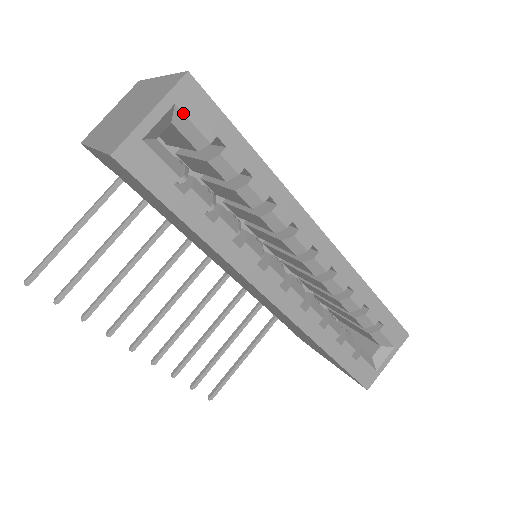
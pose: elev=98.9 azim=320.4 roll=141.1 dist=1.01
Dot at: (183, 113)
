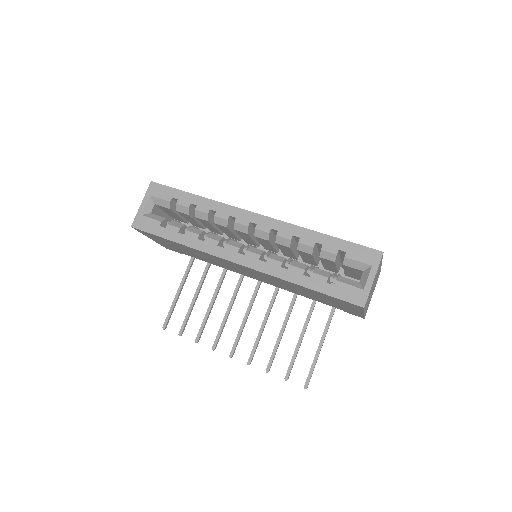
Dot at: (154, 197)
